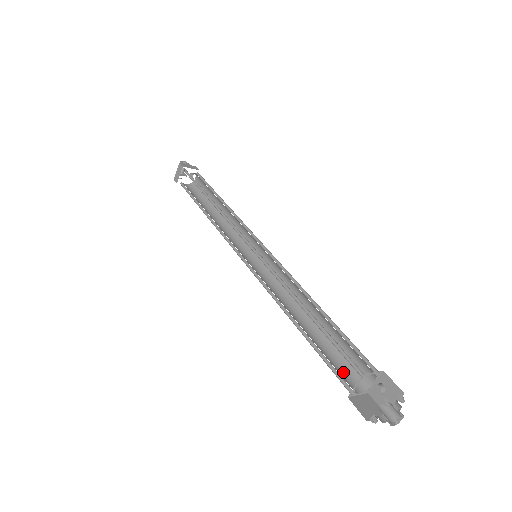
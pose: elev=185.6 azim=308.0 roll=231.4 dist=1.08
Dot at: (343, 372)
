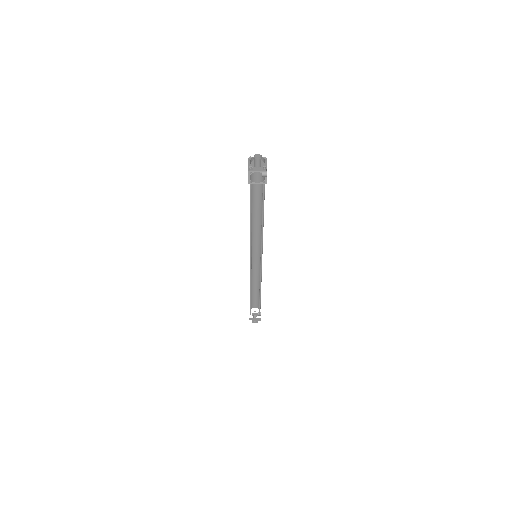
Dot at: occluded
